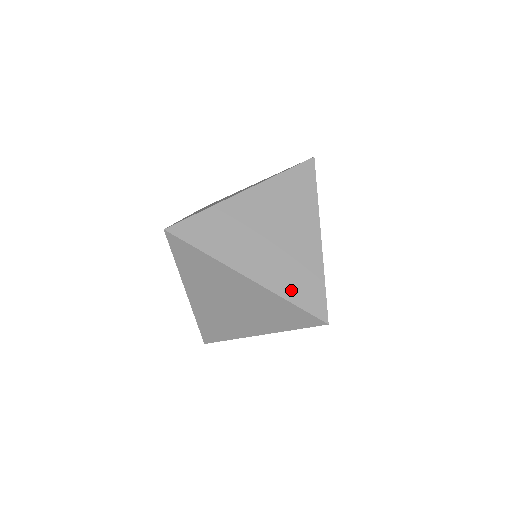
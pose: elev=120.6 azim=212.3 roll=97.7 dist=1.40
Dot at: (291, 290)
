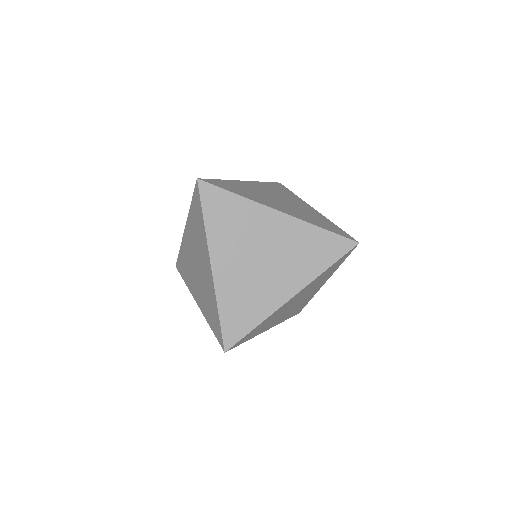
Dot at: (317, 223)
